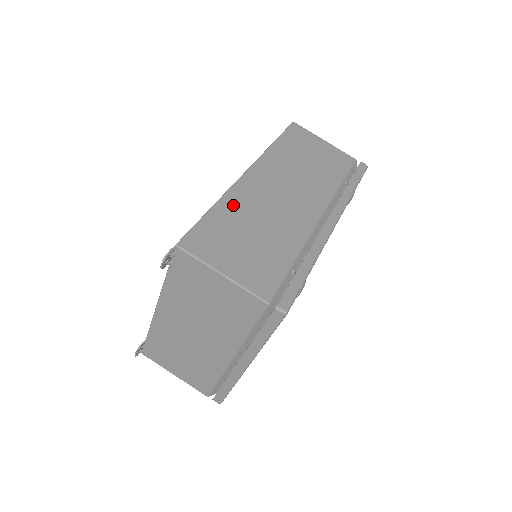
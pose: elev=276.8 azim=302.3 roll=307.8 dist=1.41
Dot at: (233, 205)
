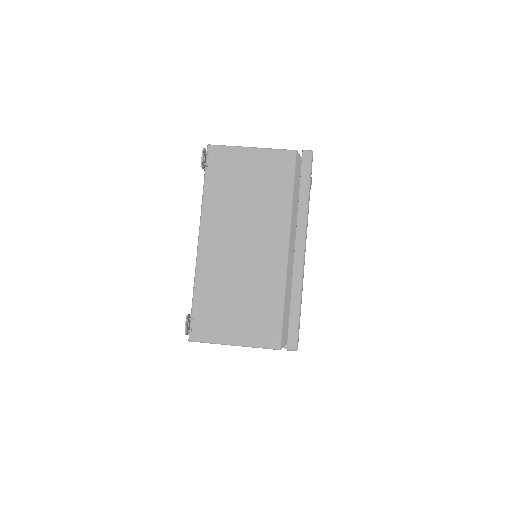
Dot at: occluded
